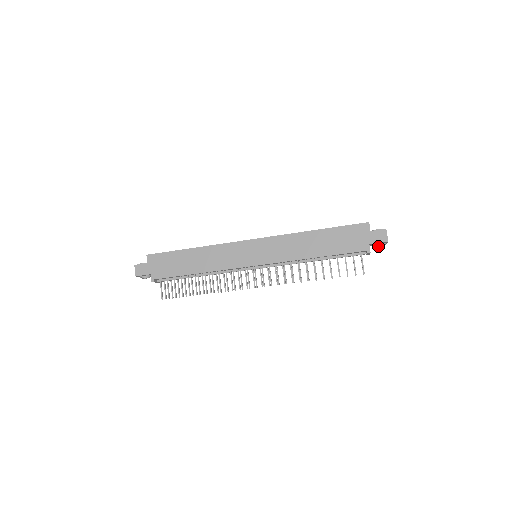
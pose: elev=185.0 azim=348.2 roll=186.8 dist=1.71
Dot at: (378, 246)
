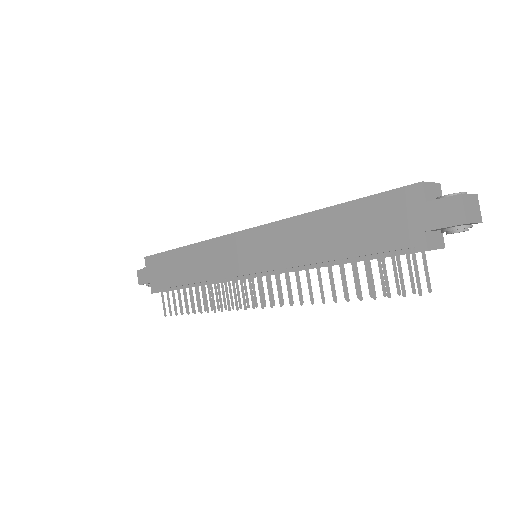
Dot at: occluded
